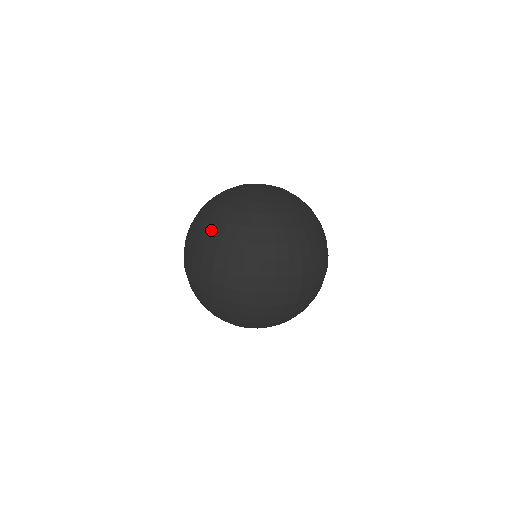
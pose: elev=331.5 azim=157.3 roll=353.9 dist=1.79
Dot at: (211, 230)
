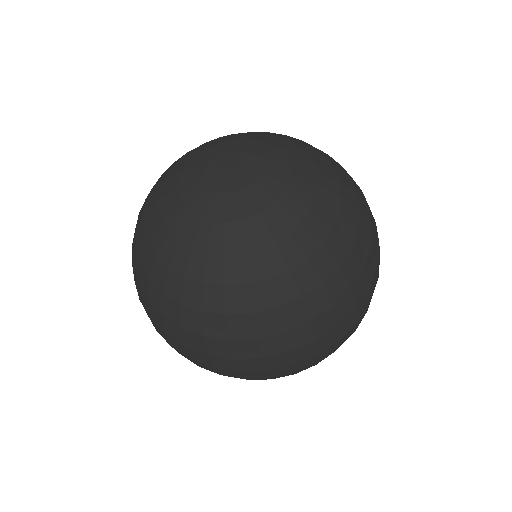
Dot at: (270, 307)
